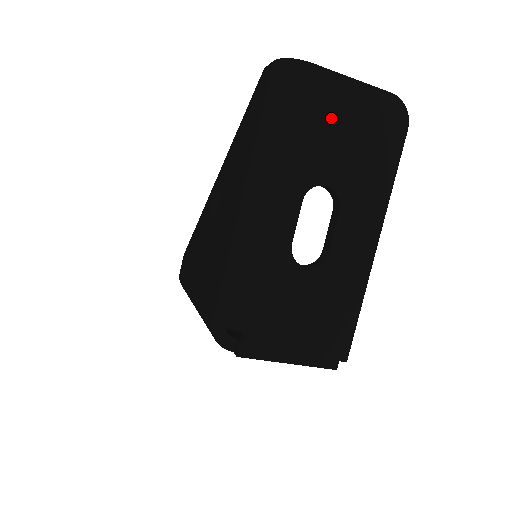
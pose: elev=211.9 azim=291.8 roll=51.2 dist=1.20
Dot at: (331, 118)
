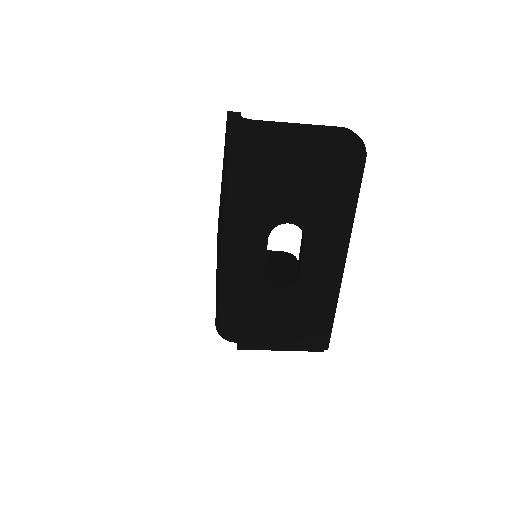
Dot at: (284, 166)
